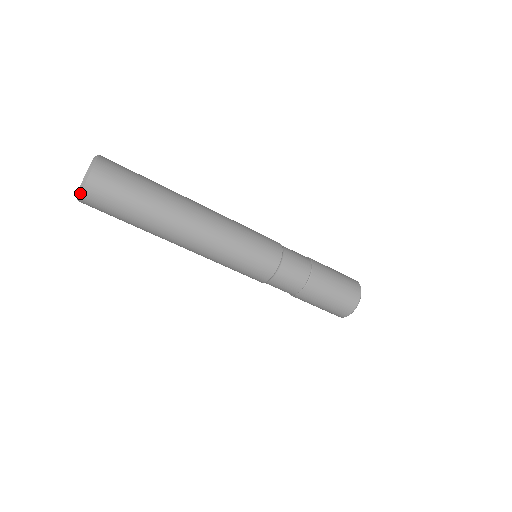
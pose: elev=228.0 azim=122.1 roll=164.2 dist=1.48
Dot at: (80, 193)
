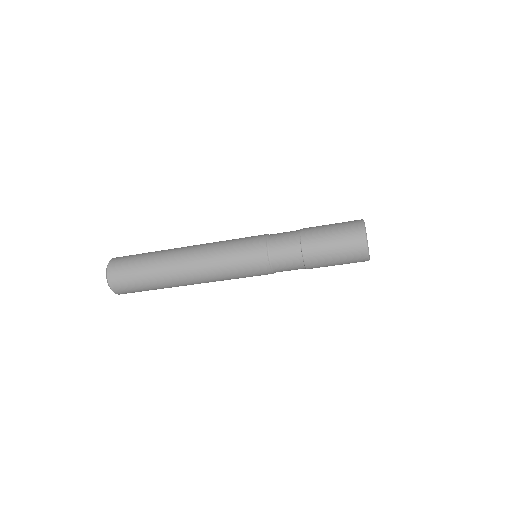
Dot at: occluded
